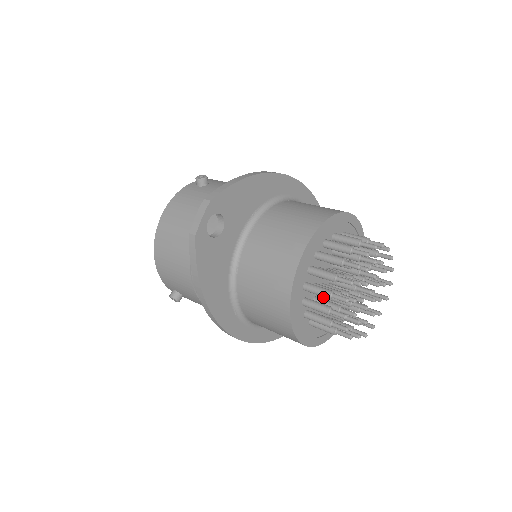
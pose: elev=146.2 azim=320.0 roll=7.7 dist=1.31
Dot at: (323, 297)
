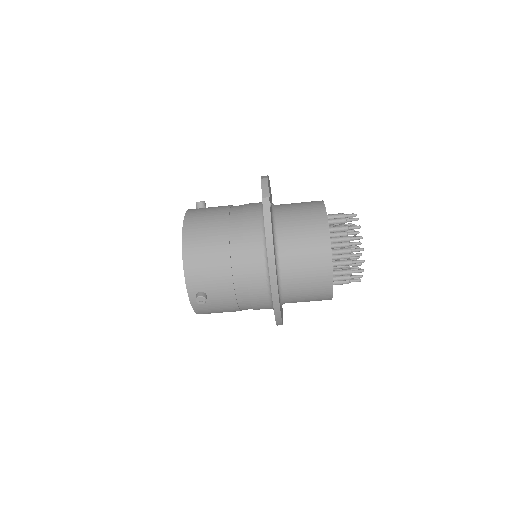
Dot at: occluded
